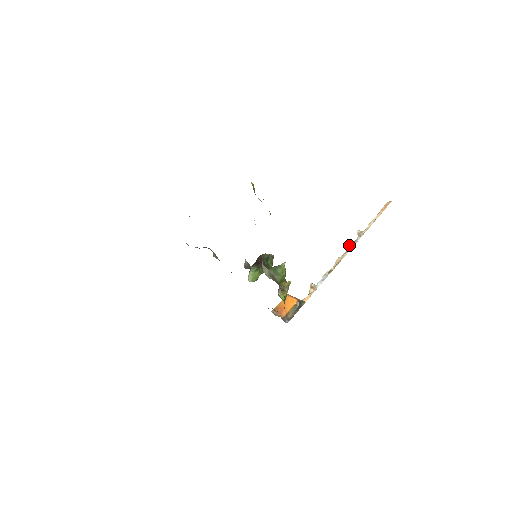
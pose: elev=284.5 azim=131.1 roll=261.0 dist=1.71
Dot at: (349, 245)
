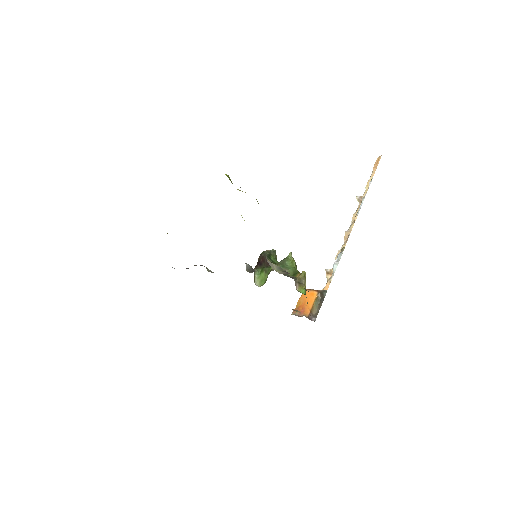
Dot at: occluded
